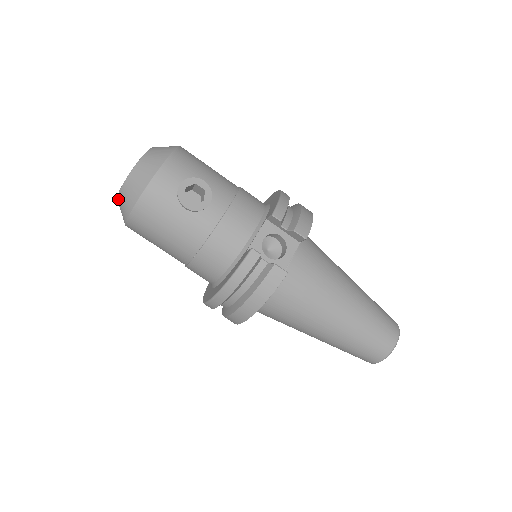
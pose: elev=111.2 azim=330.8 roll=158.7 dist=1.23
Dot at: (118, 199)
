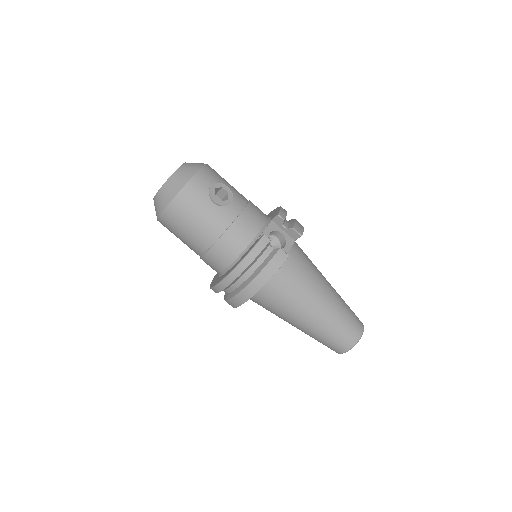
Dot at: (157, 195)
